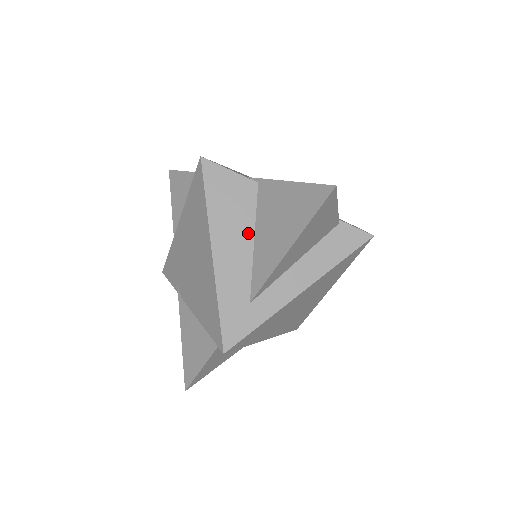
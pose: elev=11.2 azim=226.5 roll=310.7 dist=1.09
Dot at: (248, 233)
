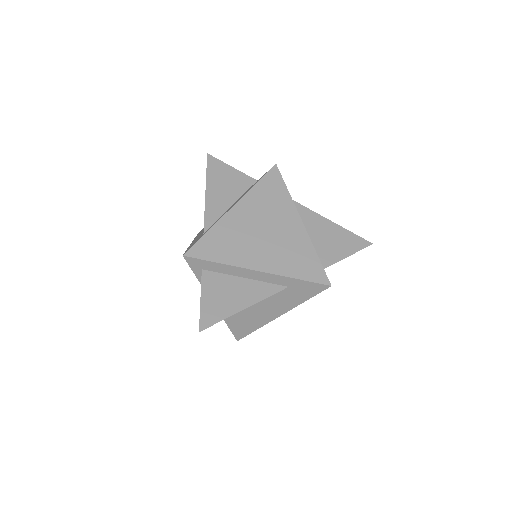
Dot at: occluded
